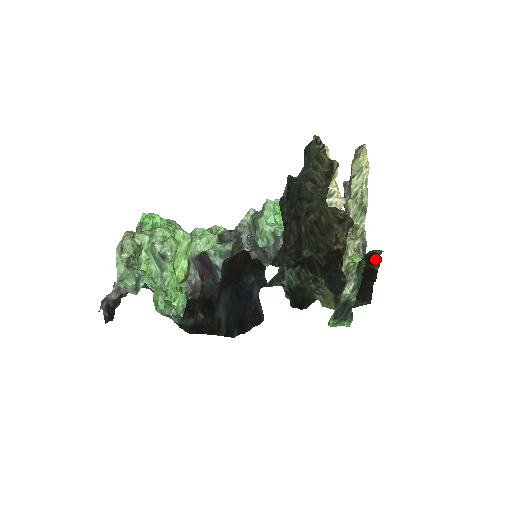
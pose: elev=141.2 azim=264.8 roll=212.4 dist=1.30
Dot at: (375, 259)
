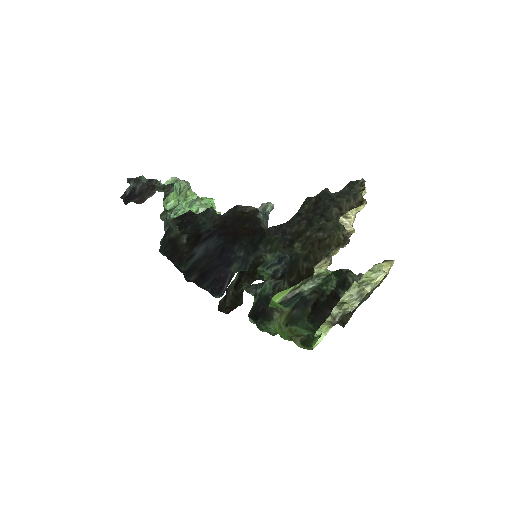
Dot at: (345, 285)
